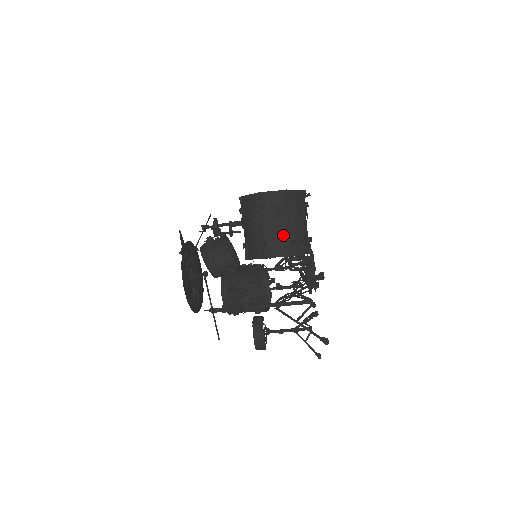
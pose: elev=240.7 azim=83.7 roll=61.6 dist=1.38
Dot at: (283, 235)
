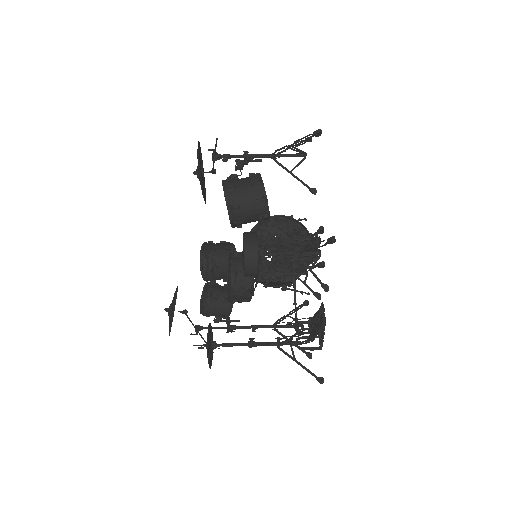
Dot at: occluded
